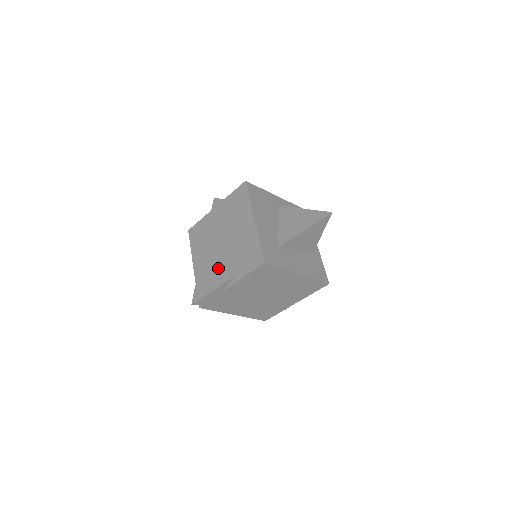
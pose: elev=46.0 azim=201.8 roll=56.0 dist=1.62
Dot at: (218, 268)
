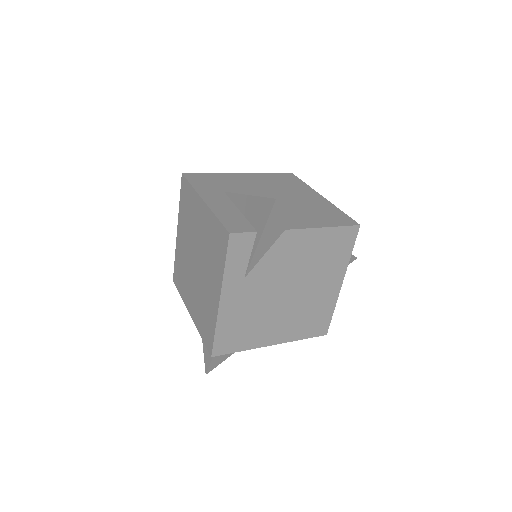
Dot at: occluded
